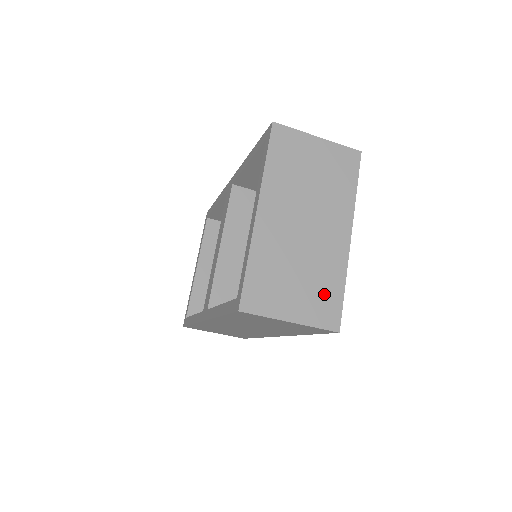
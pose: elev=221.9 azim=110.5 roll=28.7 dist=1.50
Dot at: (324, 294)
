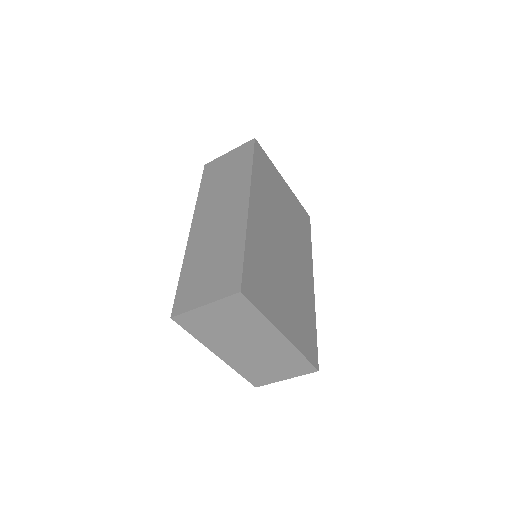
Dot at: (293, 364)
